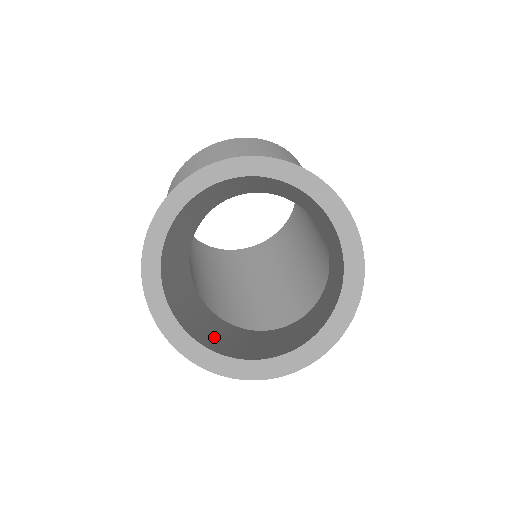
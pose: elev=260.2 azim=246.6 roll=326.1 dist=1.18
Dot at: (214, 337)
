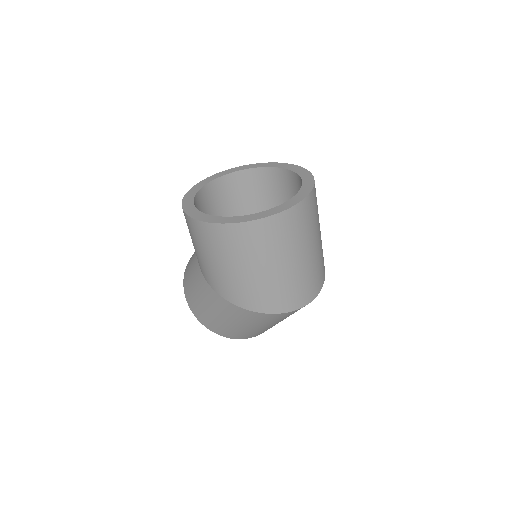
Dot at: occluded
